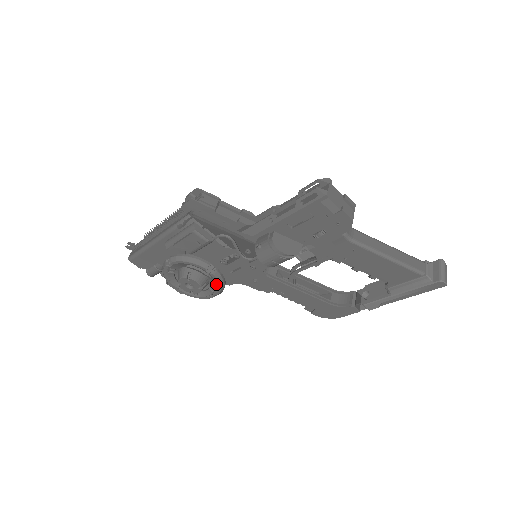
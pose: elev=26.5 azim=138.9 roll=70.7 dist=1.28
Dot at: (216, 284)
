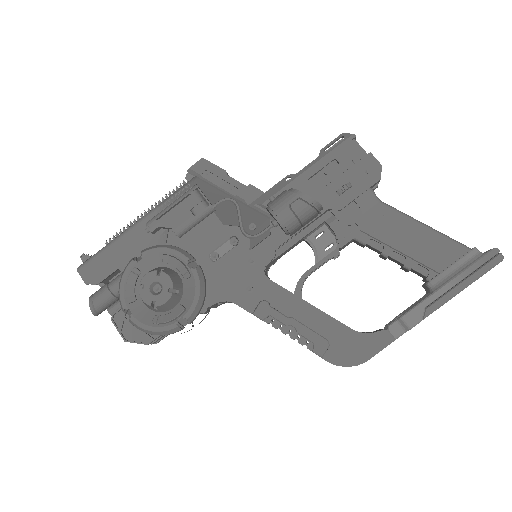
Dot at: (193, 292)
